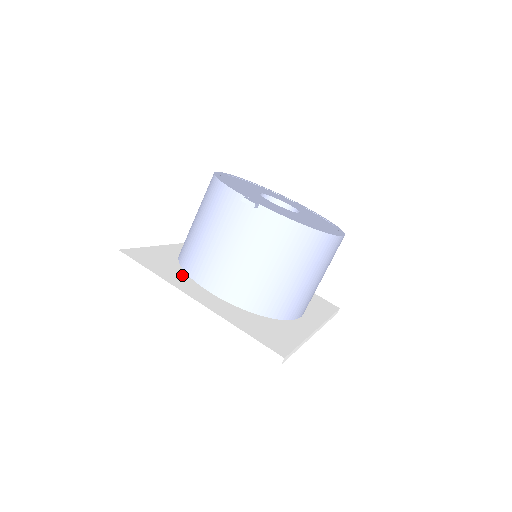
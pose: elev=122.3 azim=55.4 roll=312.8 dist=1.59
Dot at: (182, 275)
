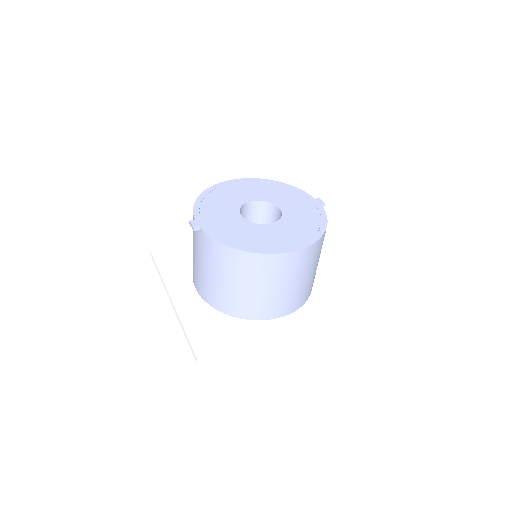
Dot at: (186, 272)
